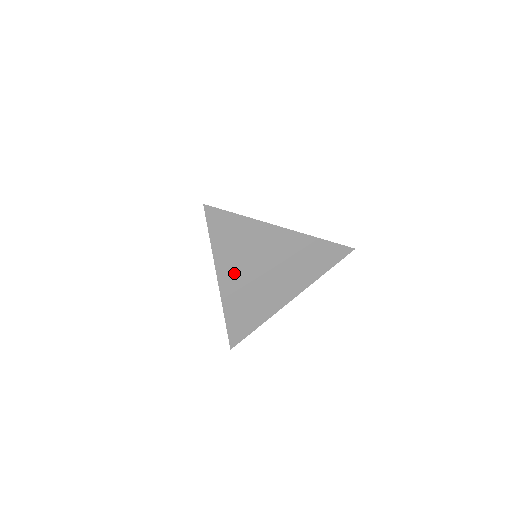
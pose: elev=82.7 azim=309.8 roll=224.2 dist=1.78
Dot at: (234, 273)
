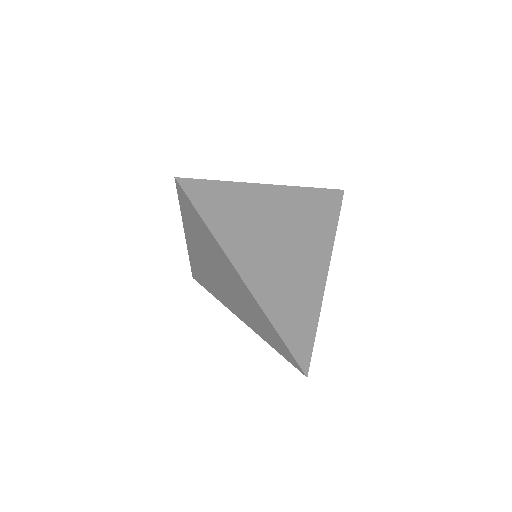
Dot at: (253, 261)
